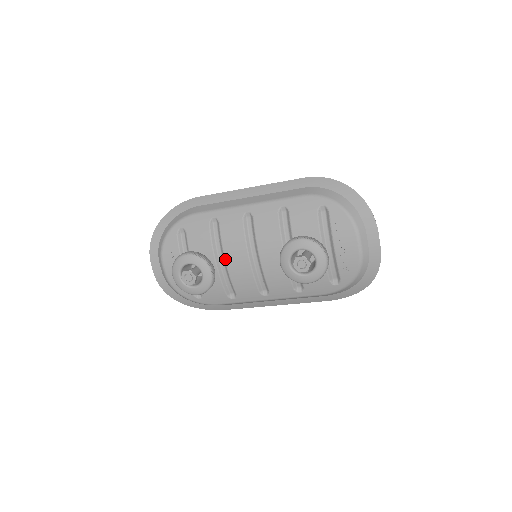
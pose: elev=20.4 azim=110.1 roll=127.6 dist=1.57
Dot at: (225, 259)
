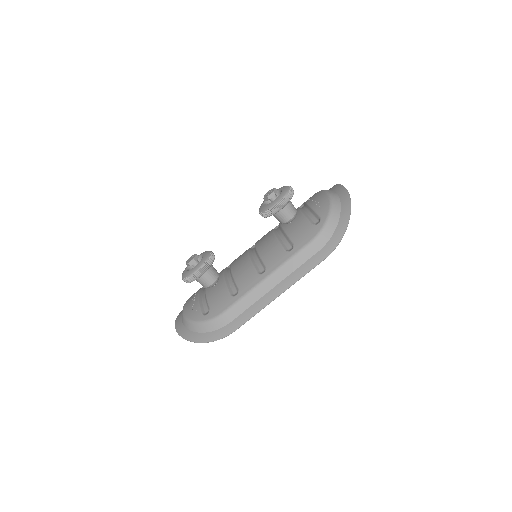
Dot at: (231, 269)
